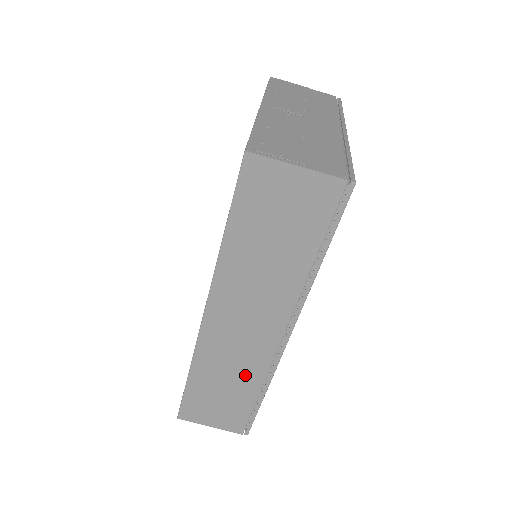
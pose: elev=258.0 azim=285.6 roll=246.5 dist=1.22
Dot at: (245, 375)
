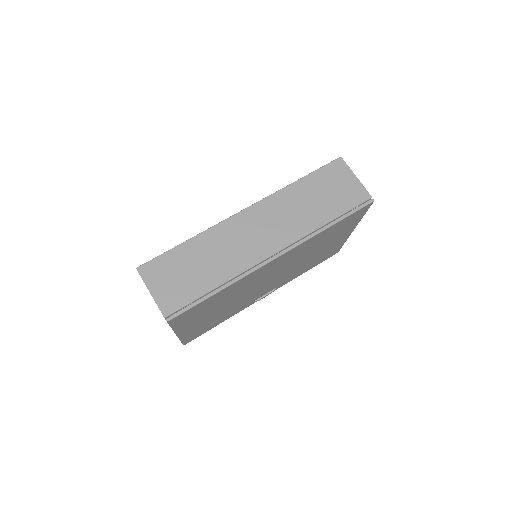
Dot at: (225, 265)
